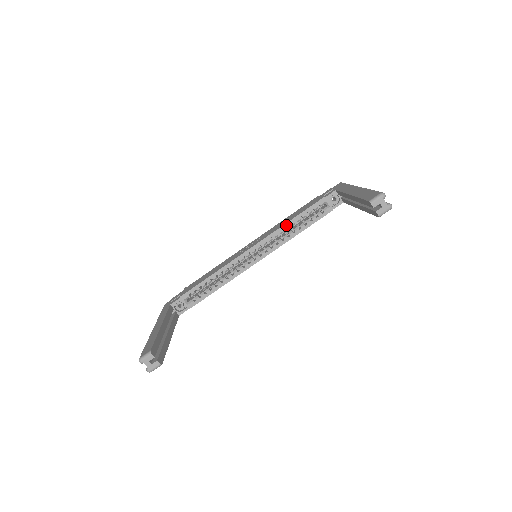
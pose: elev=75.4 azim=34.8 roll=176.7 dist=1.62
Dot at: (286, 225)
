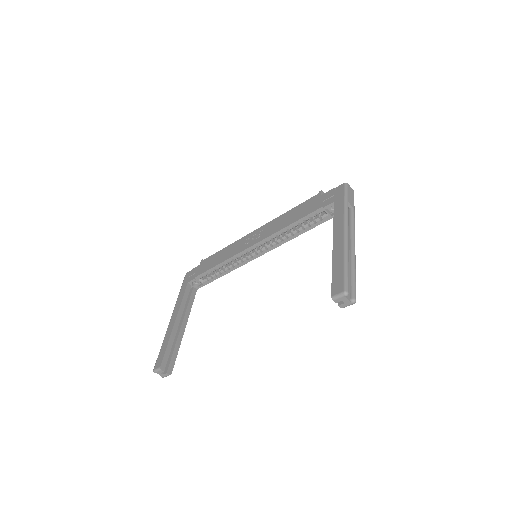
Dot at: (284, 229)
